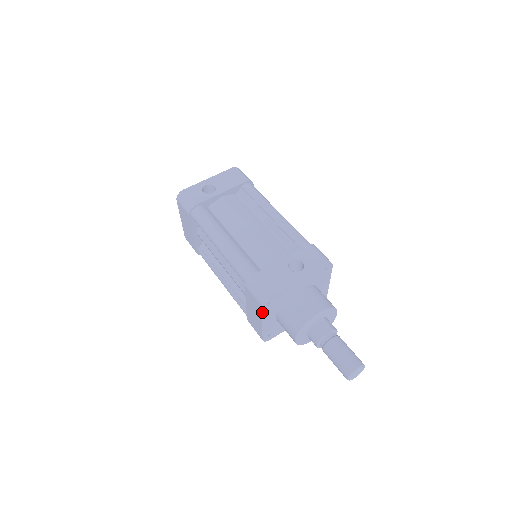
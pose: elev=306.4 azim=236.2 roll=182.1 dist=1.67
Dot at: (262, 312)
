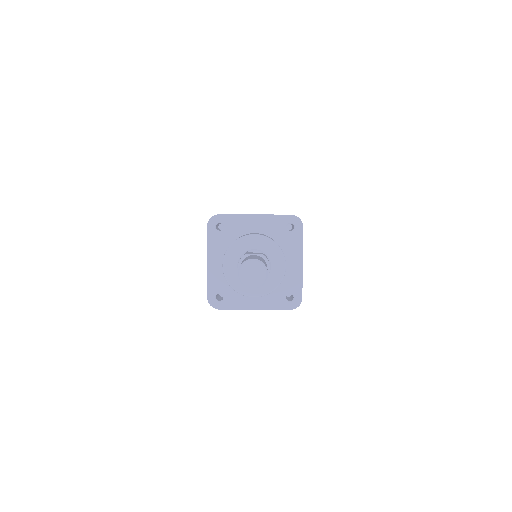
Dot at: (207, 236)
